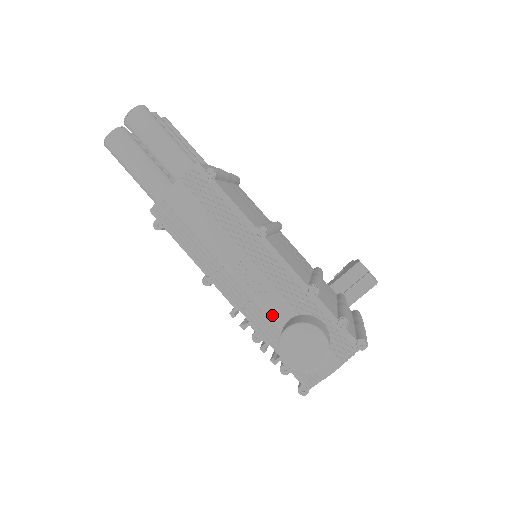
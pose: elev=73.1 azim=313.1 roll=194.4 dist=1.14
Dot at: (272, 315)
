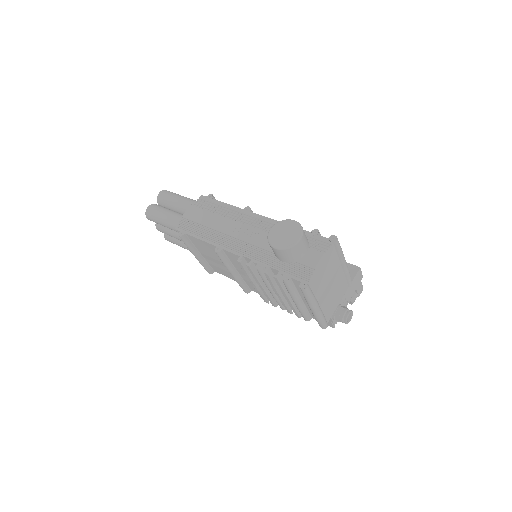
Dot at: (265, 246)
